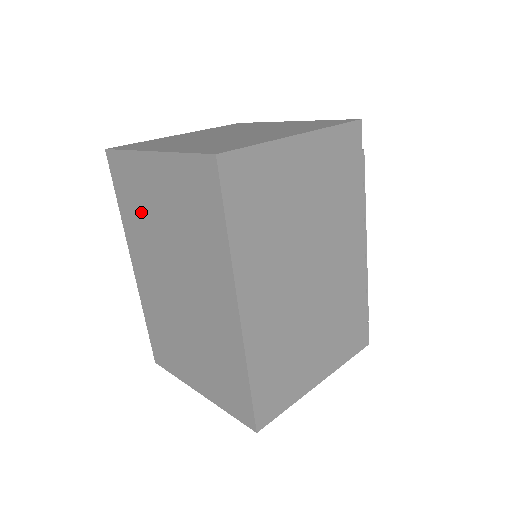
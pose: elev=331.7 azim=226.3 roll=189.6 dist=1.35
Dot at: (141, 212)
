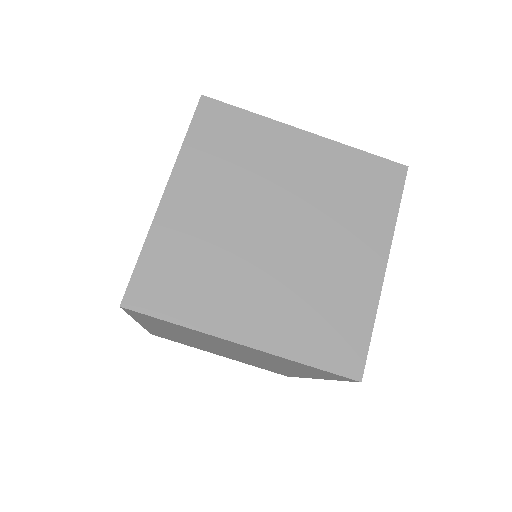
Dot at: (186, 334)
